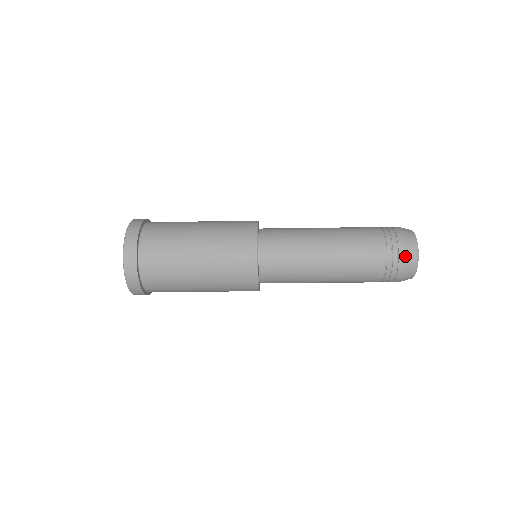
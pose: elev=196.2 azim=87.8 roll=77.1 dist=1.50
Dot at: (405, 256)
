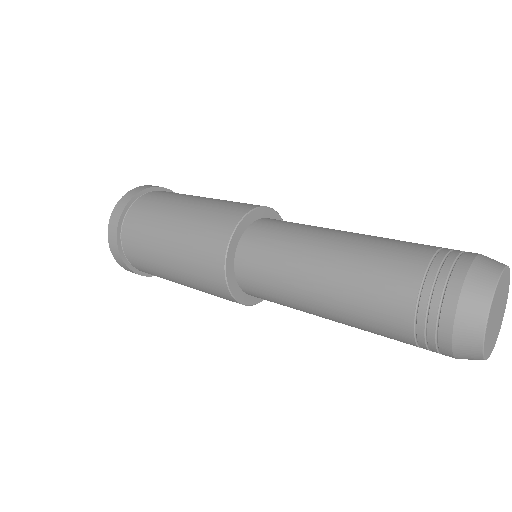
Dot at: (459, 291)
